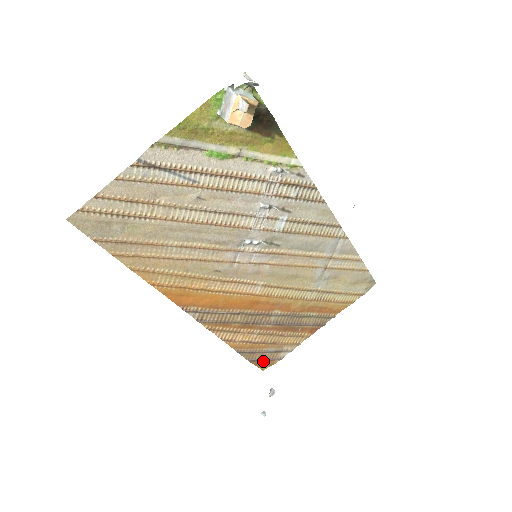
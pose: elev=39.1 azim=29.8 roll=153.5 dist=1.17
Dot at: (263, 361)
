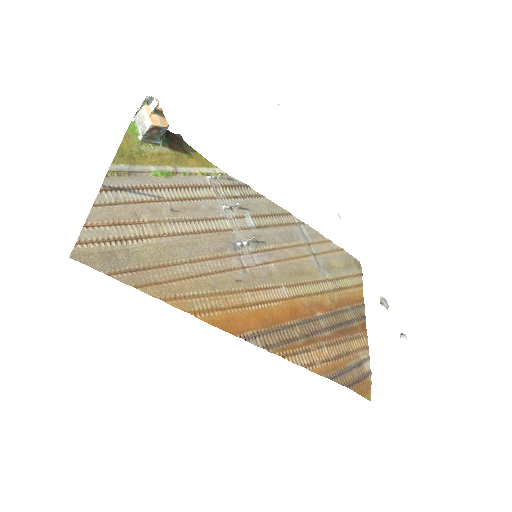
Dot at: (359, 383)
